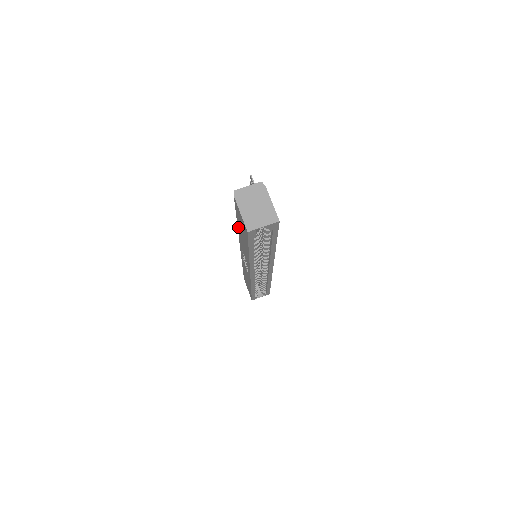
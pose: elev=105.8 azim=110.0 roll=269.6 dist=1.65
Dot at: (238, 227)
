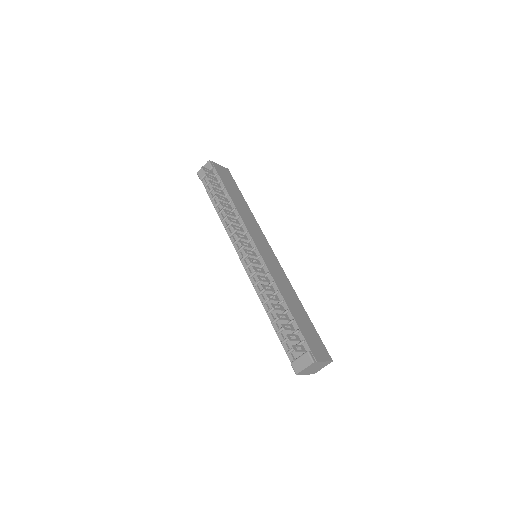
Dot at: (271, 320)
